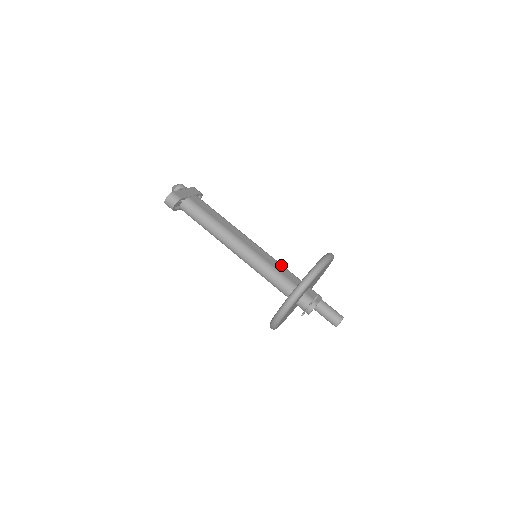
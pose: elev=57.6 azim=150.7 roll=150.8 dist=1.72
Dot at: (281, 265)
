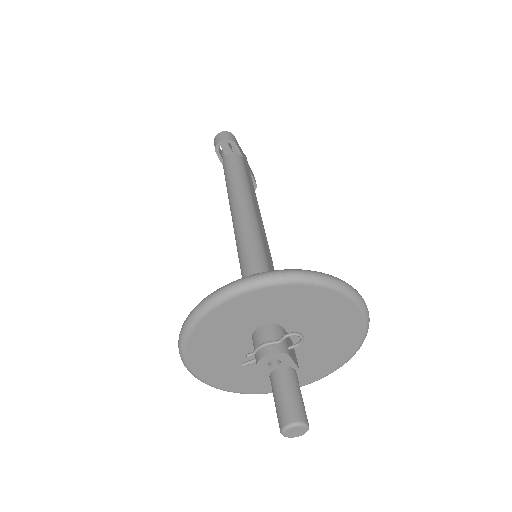
Dot at: occluded
